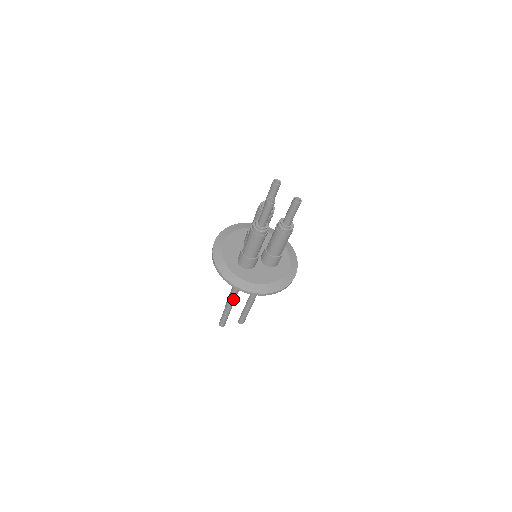
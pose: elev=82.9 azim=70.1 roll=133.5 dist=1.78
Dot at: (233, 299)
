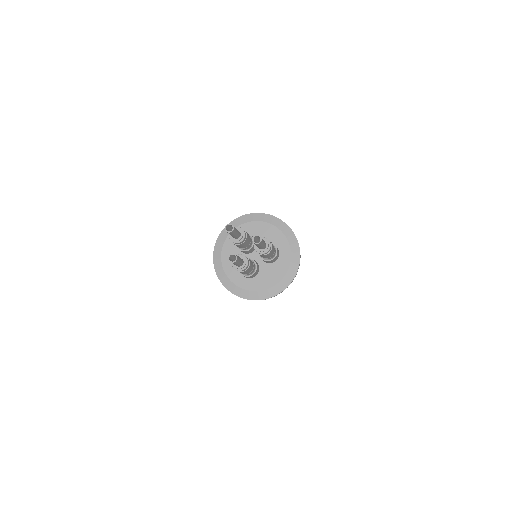
Dot at: occluded
